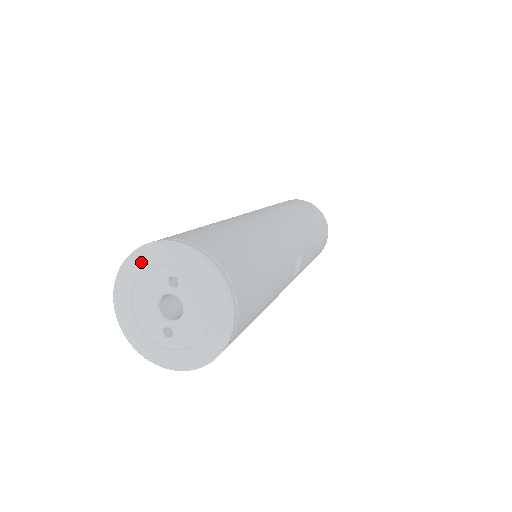
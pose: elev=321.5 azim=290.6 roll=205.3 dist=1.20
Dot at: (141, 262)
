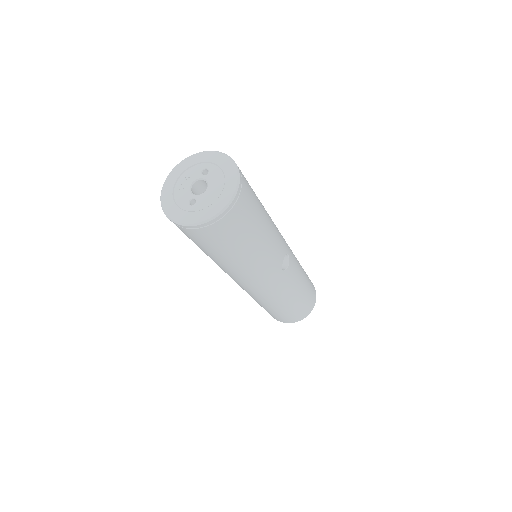
Dot at: (188, 163)
